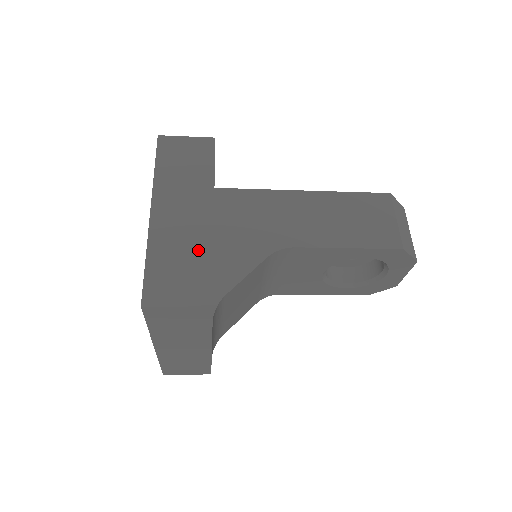
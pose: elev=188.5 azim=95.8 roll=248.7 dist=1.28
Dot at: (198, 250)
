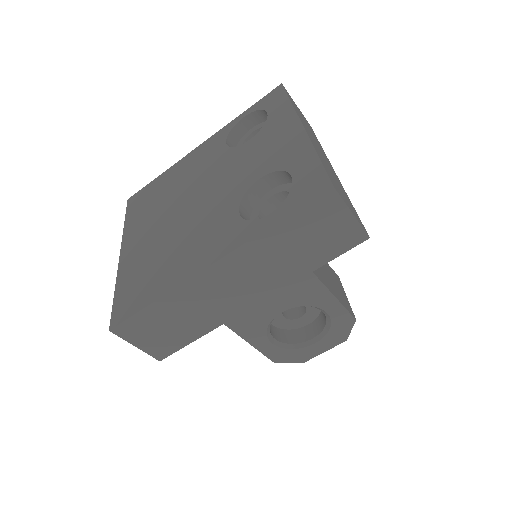
Dot at: (341, 187)
